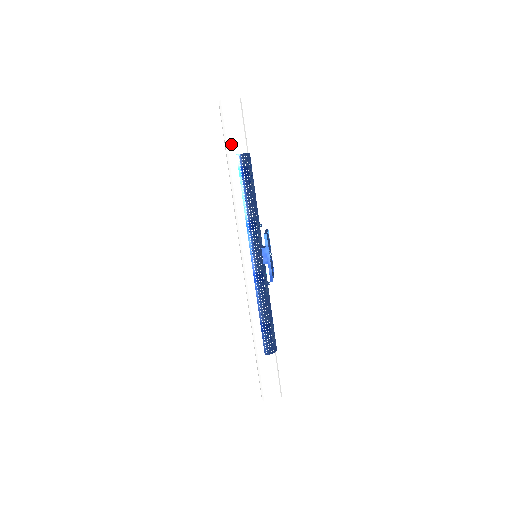
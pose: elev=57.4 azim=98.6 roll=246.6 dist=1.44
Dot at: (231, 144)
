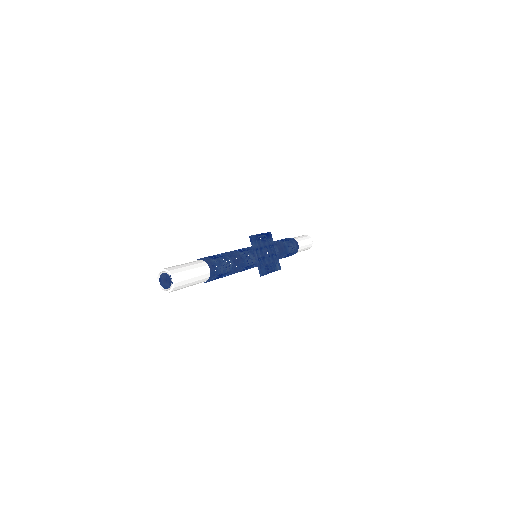
Dot at: occluded
